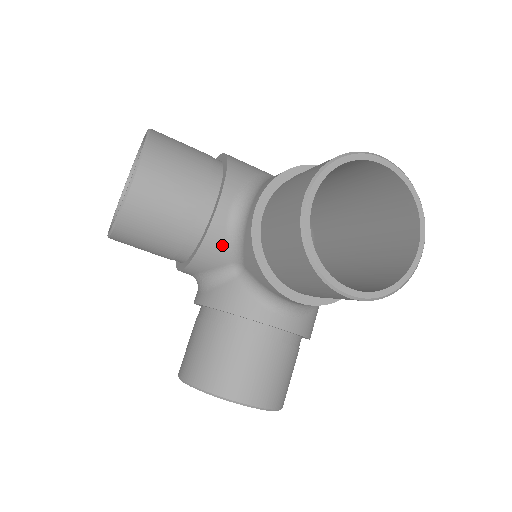
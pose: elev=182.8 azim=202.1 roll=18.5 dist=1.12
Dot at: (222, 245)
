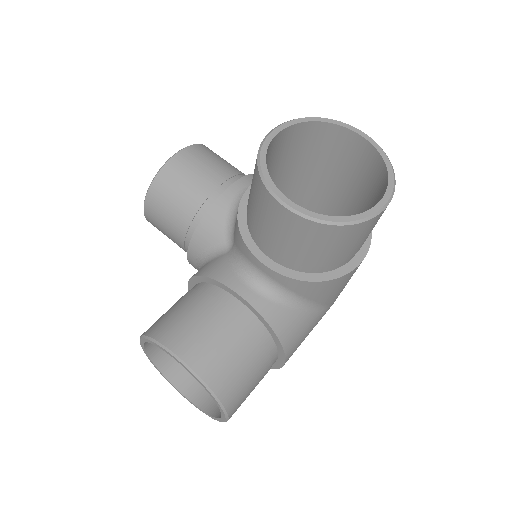
Dot at: (221, 220)
